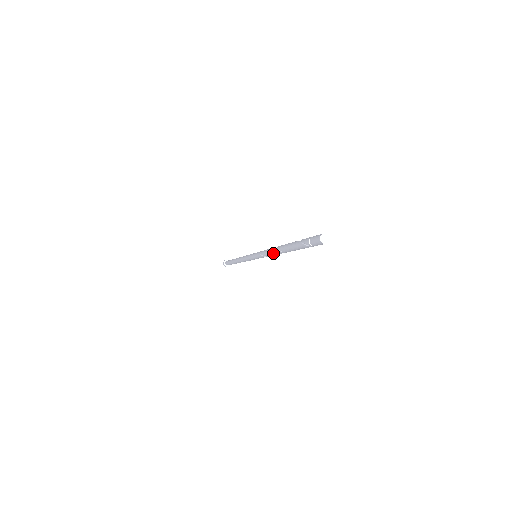
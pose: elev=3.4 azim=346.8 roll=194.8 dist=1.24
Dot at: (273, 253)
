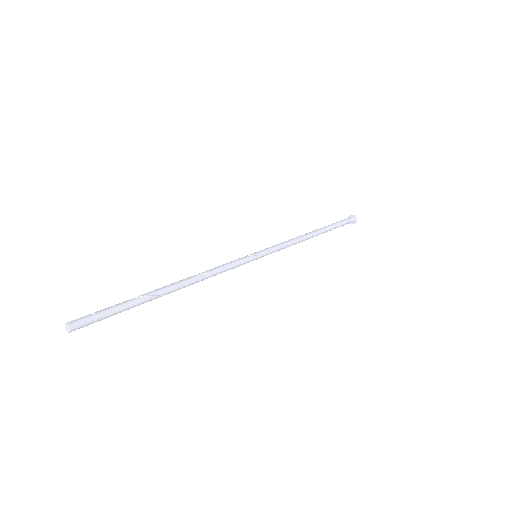
Dot at: (195, 282)
